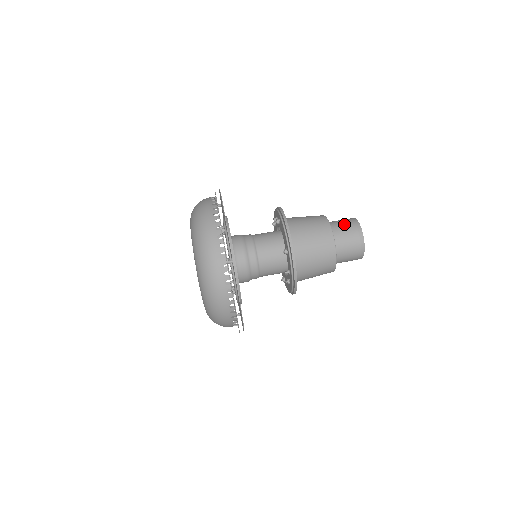
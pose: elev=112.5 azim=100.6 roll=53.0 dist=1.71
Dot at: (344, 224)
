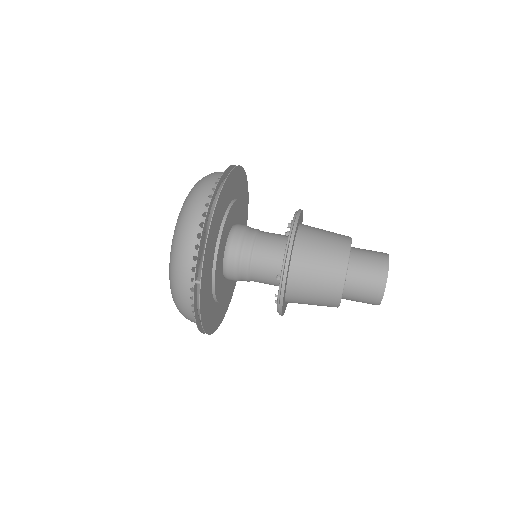
Dot at: (369, 264)
